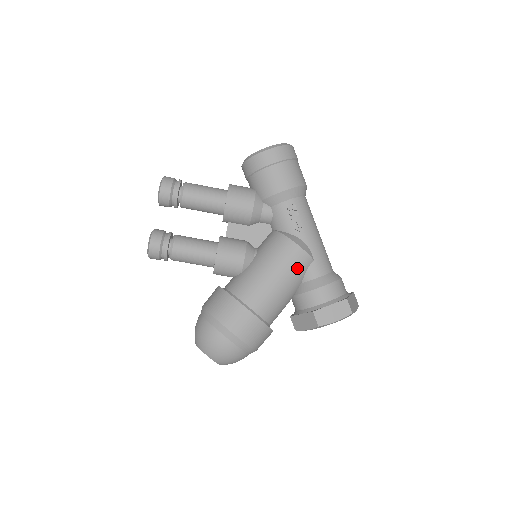
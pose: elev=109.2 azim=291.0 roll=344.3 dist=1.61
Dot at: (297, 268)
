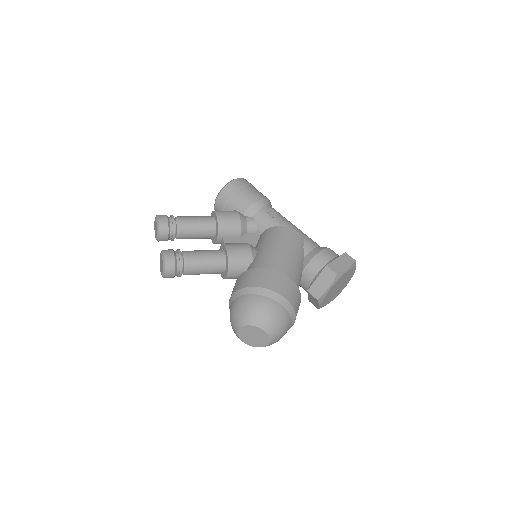
Dot at: (296, 242)
